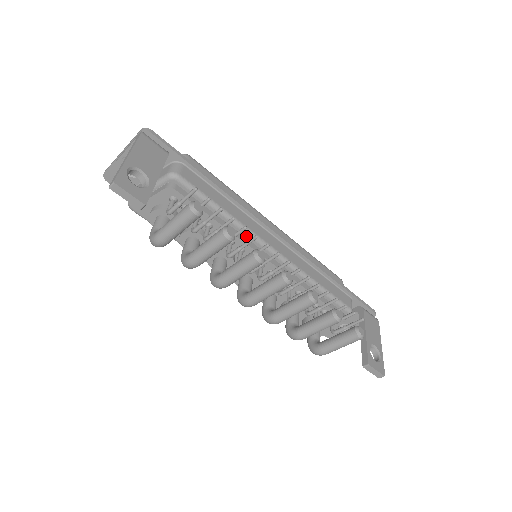
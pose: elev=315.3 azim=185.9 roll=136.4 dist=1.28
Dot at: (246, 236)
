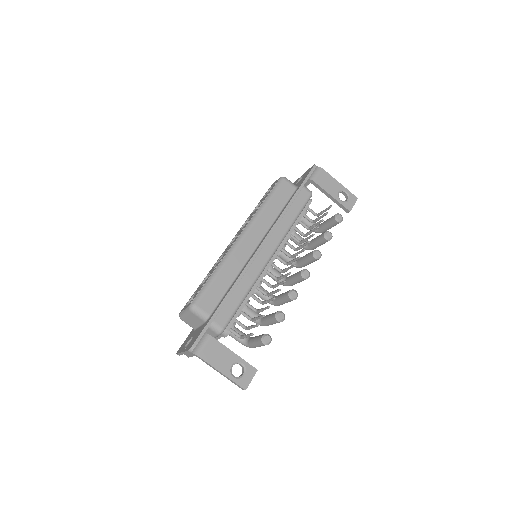
Dot at: (258, 277)
